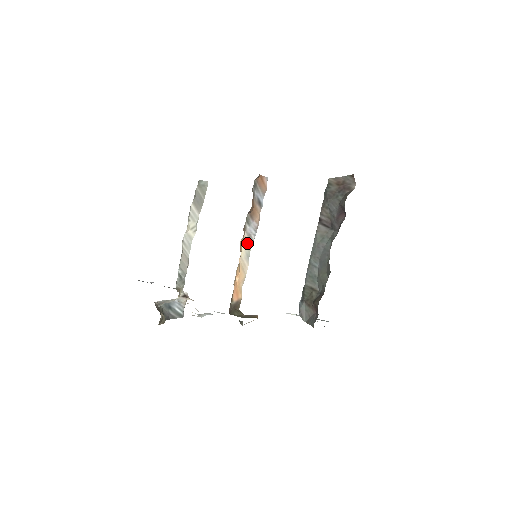
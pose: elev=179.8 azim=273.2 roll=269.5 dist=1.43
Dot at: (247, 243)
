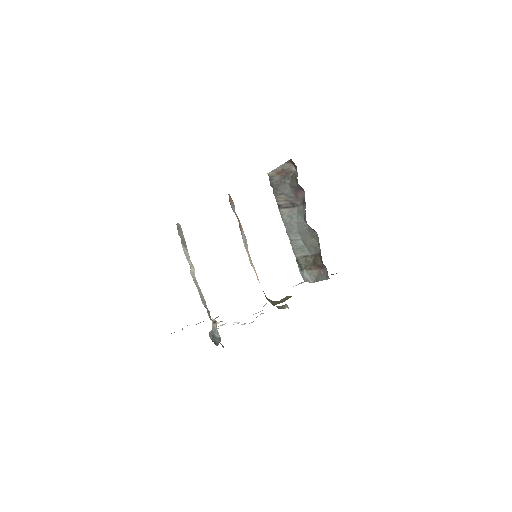
Dot at: (246, 250)
